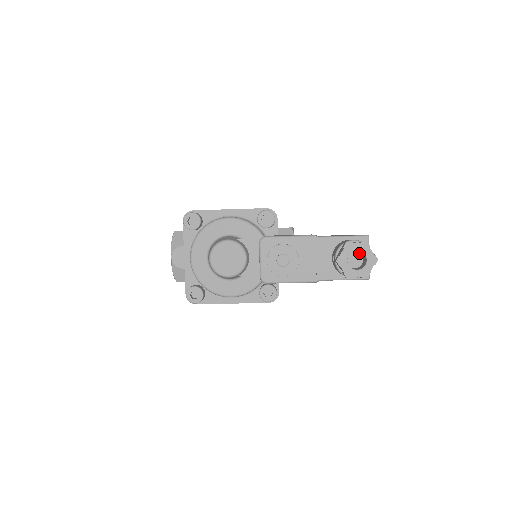
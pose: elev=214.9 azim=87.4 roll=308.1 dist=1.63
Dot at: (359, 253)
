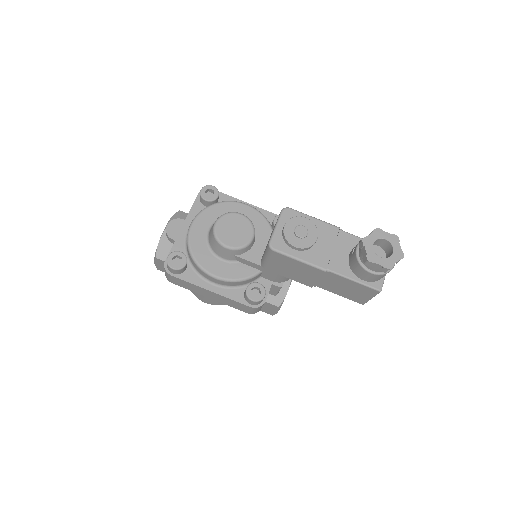
Dot at: (383, 251)
